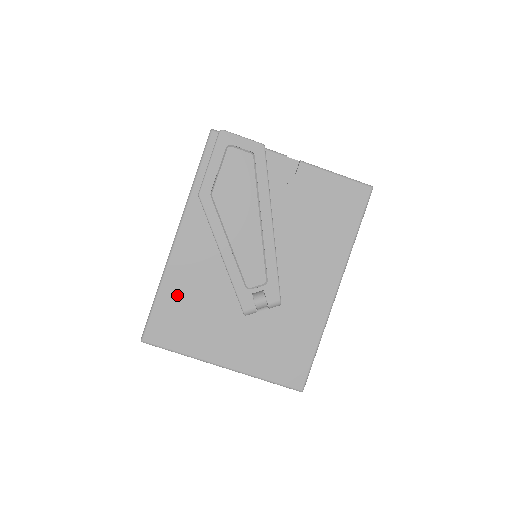
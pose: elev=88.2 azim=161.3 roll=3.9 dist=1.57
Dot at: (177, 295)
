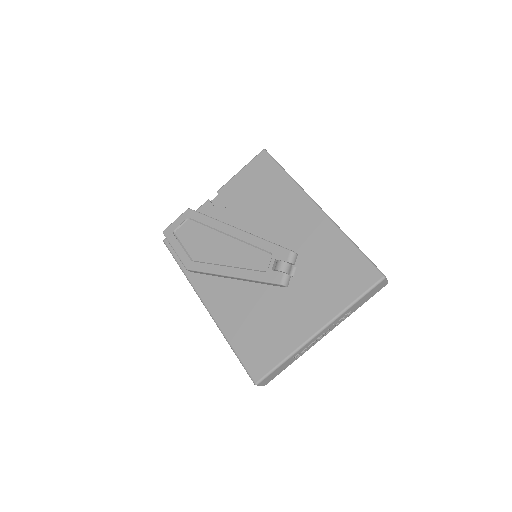
Dot at: (241, 331)
